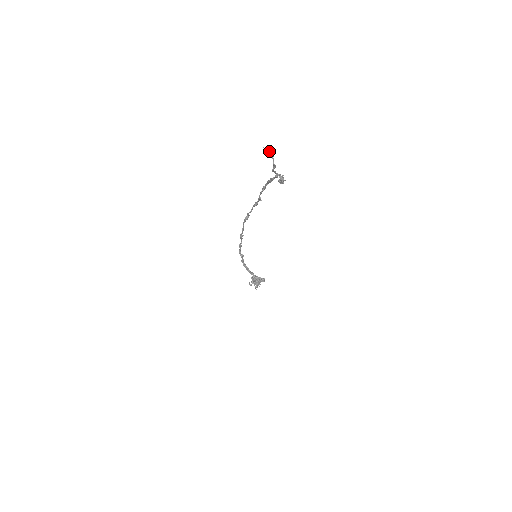
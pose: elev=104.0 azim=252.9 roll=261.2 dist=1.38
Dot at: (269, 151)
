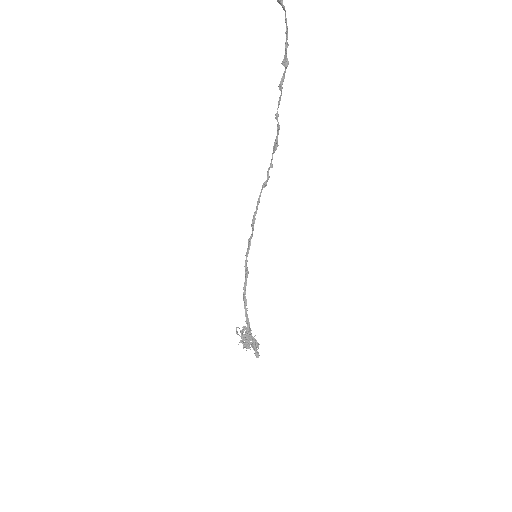
Dot at: out of frame
